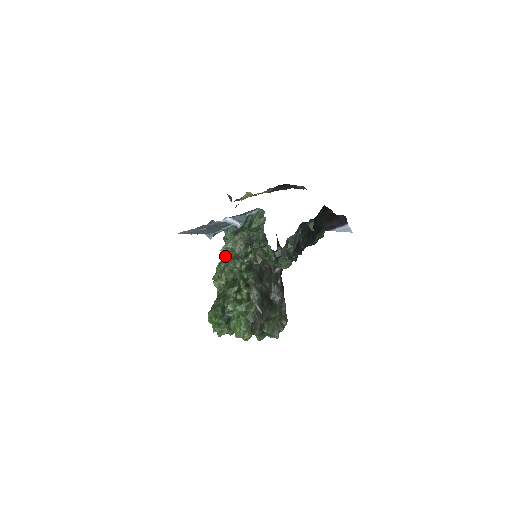
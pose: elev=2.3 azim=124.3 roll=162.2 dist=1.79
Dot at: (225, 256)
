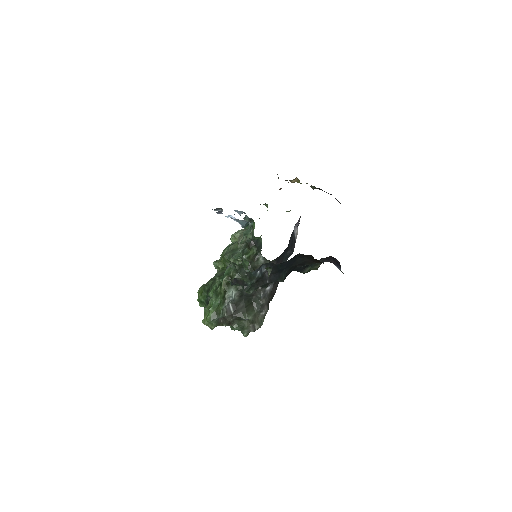
Dot at: (233, 242)
